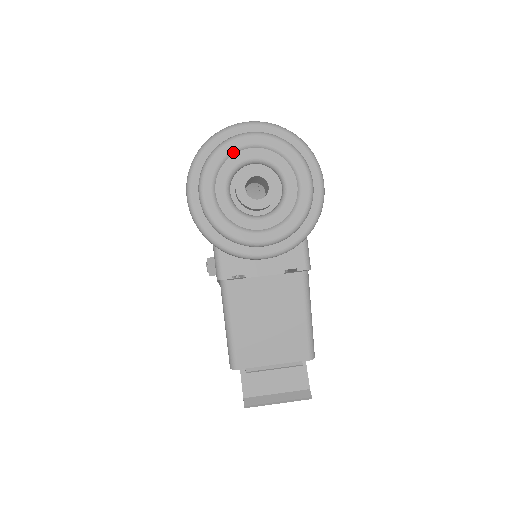
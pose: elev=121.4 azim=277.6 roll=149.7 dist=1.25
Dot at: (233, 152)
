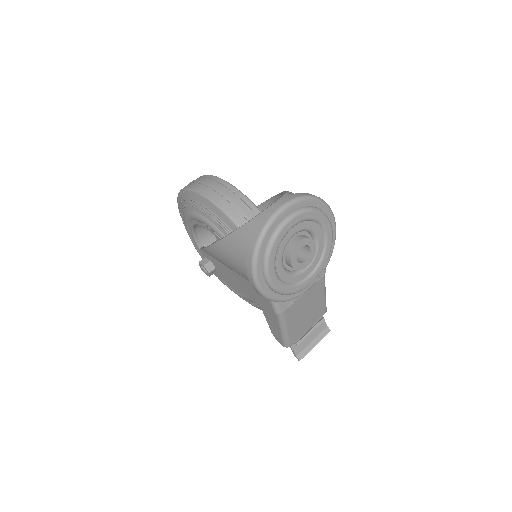
Dot at: (283, 239)
